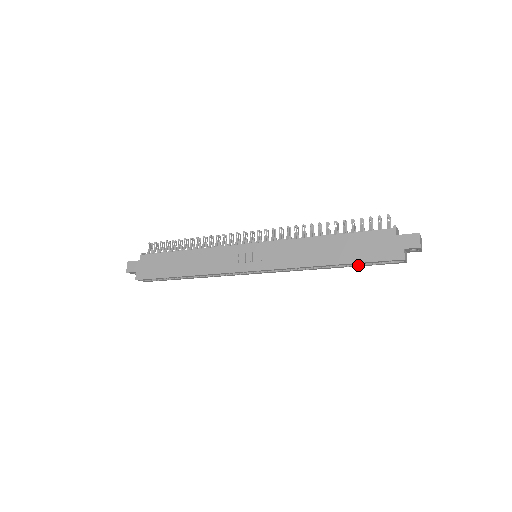
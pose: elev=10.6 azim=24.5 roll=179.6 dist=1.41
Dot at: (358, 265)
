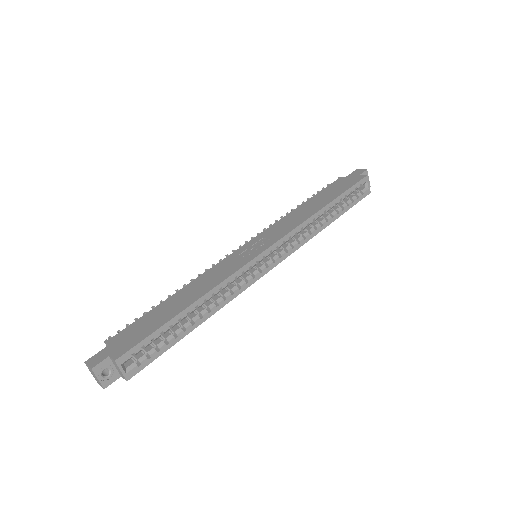
Dot at: (343, 207)
